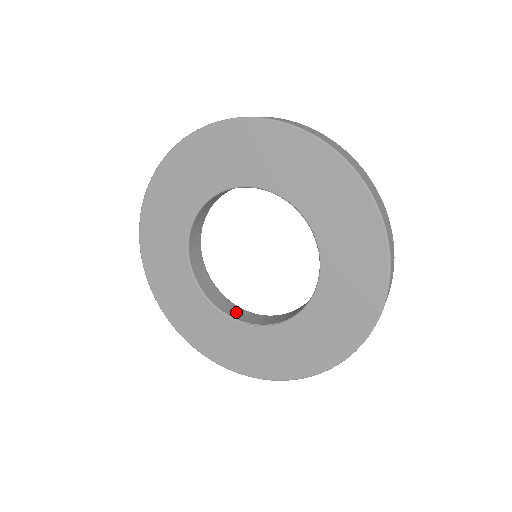
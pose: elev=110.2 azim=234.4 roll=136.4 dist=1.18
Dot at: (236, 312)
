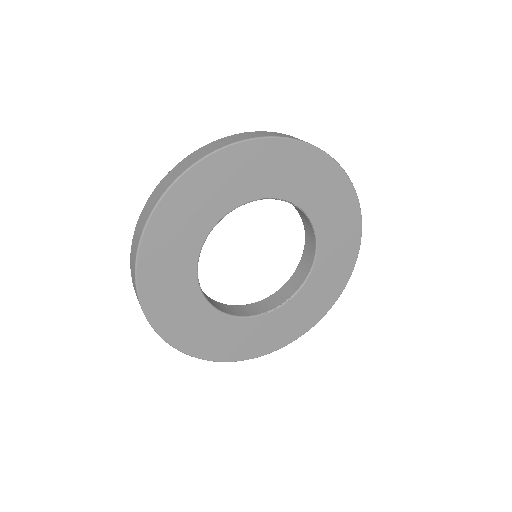
Dot at: (264, 306)
